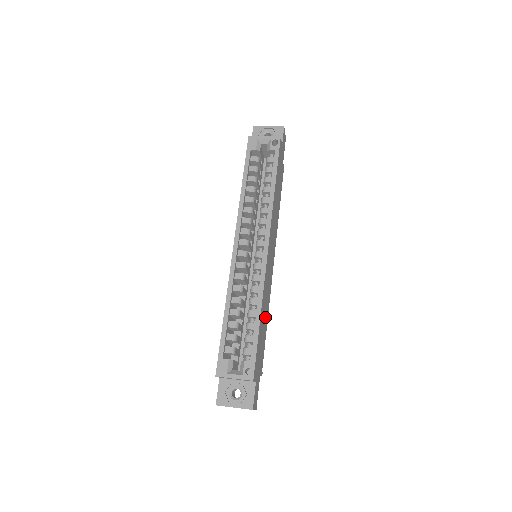
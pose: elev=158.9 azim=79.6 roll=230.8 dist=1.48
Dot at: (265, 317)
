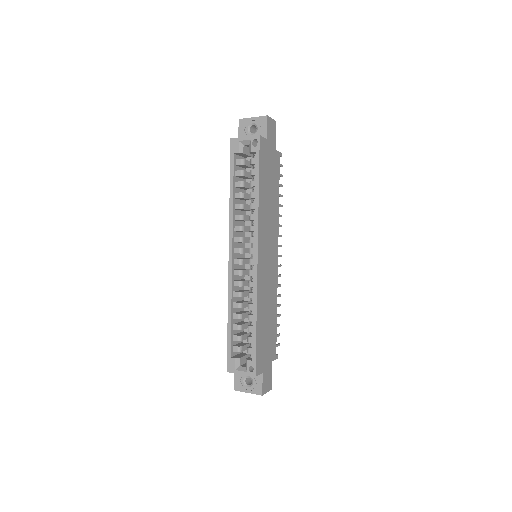
Dot at: (270, 312)
